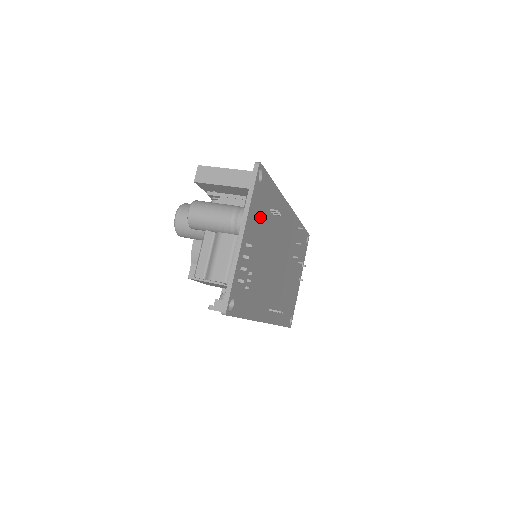
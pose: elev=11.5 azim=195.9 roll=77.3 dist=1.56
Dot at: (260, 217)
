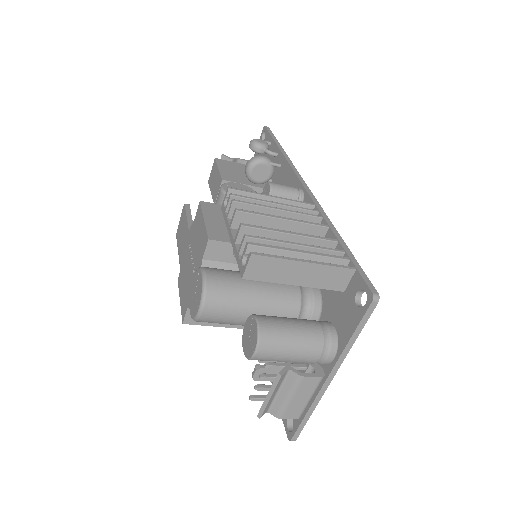
Dot at: occluded
